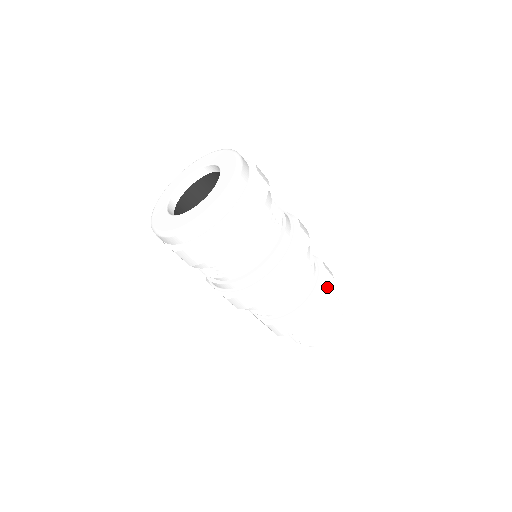
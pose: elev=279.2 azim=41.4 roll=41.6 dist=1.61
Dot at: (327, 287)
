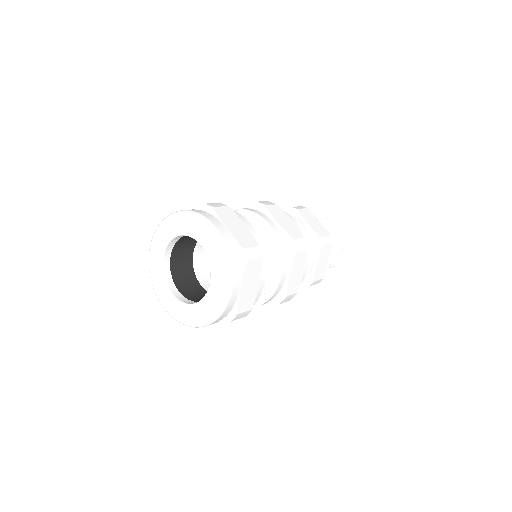
Dot at: (326, 257)
